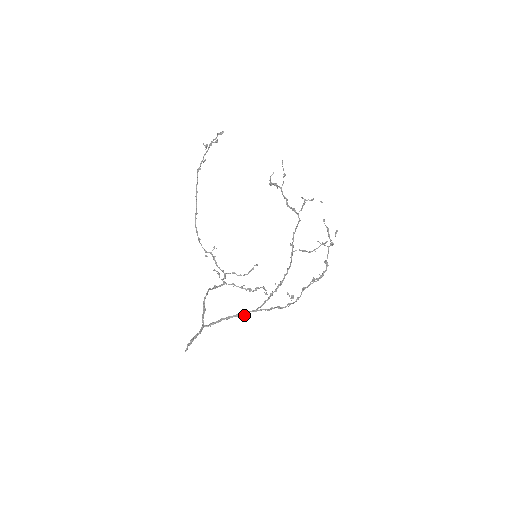
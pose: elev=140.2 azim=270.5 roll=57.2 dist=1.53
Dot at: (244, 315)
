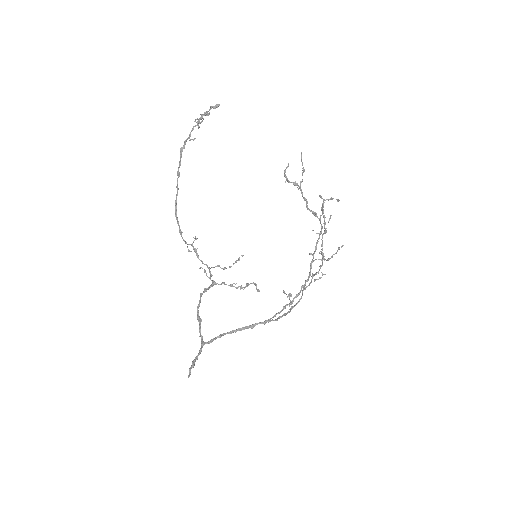
Dot at: occluded
